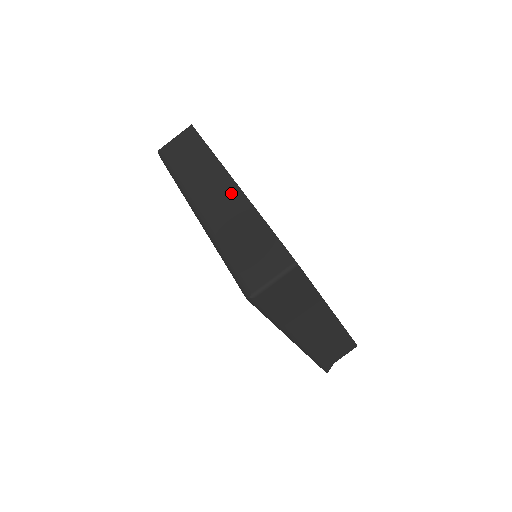
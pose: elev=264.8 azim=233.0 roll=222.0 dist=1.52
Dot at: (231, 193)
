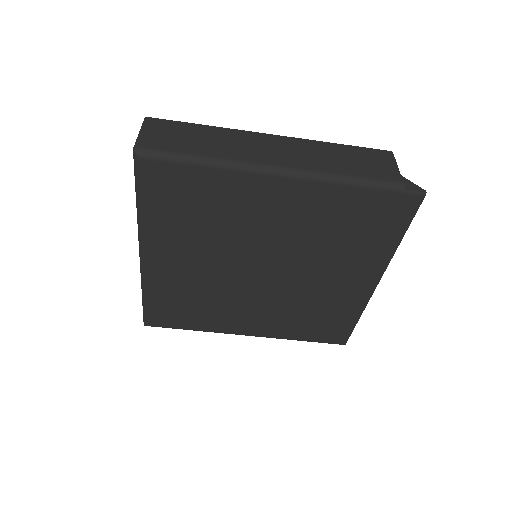
Dot at: occluded
